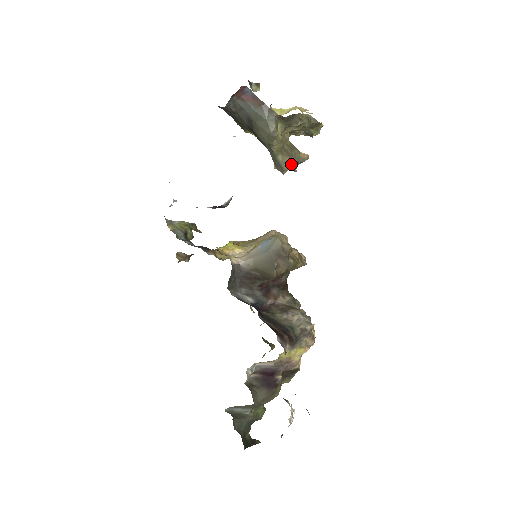
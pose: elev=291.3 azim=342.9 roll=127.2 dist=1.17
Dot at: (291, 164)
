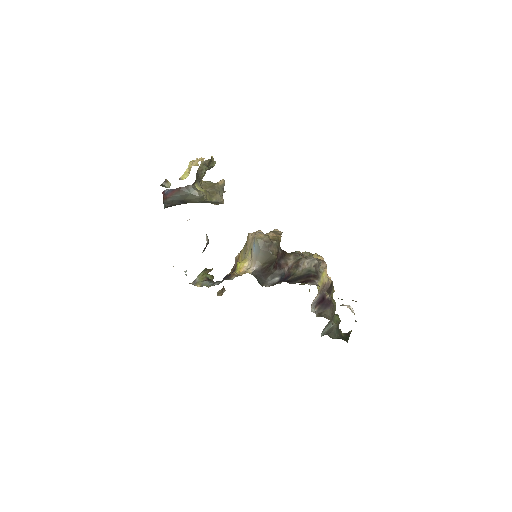
Dot at: (221, 195)
